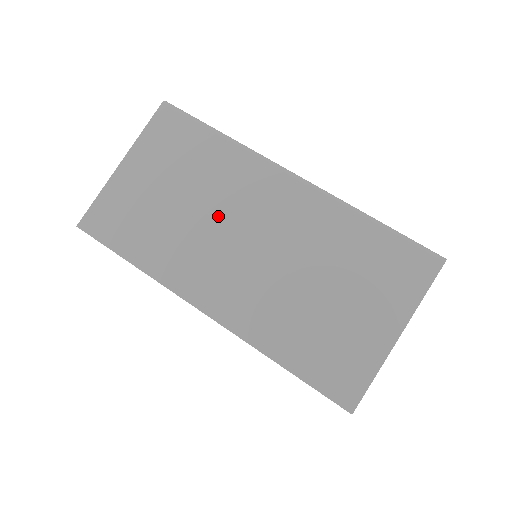
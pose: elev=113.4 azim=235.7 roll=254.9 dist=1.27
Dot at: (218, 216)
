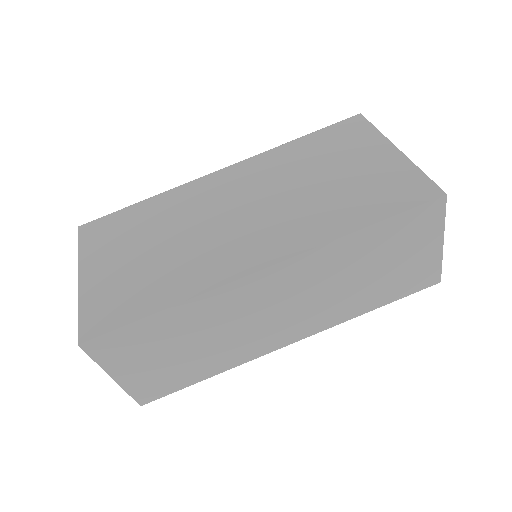
Dot at: (198, 224)
